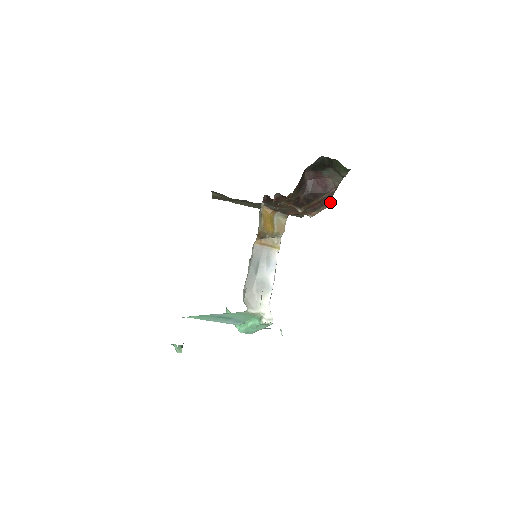
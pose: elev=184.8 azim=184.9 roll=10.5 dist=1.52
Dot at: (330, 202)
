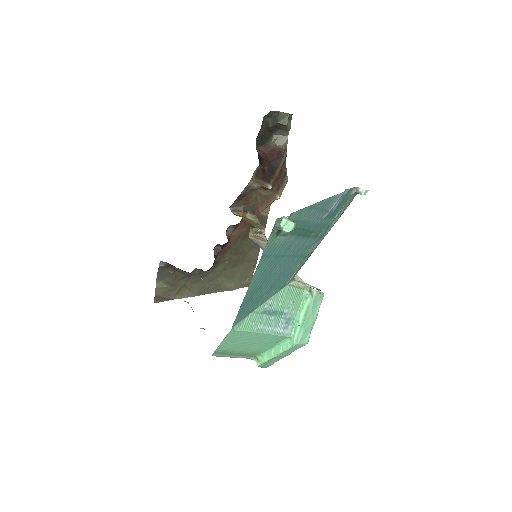
Dot at: occluded
